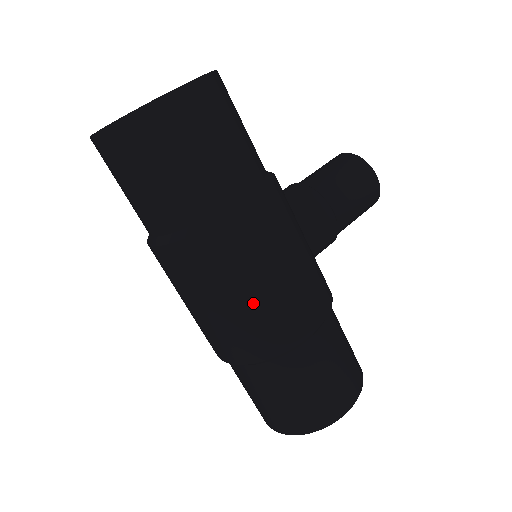
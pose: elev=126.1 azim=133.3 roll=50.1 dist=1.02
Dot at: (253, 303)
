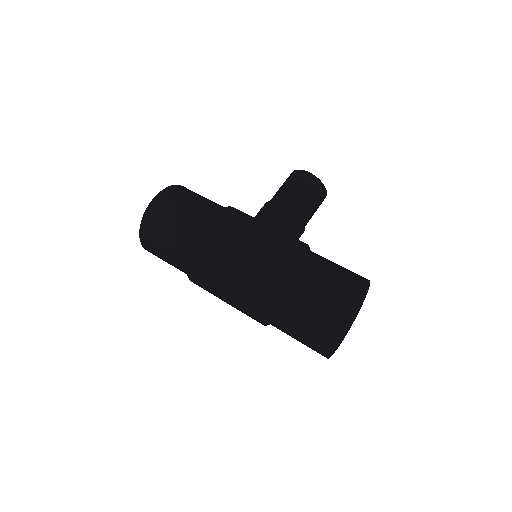
Dot at: (236, 266)
